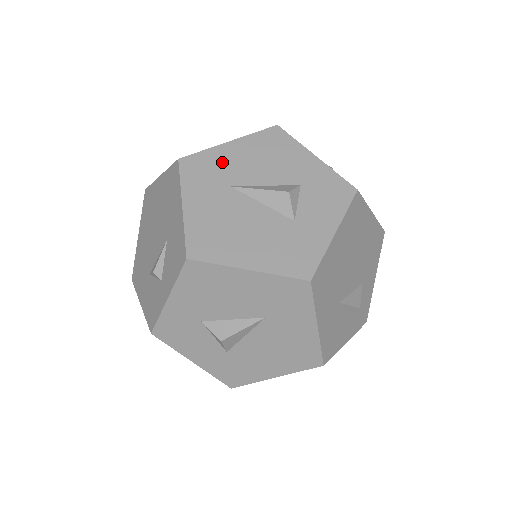
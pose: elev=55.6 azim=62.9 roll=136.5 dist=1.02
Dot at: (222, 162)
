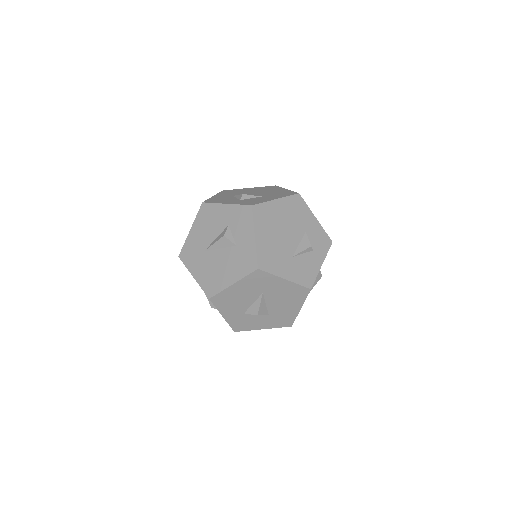
Dot at: (194, 243)
